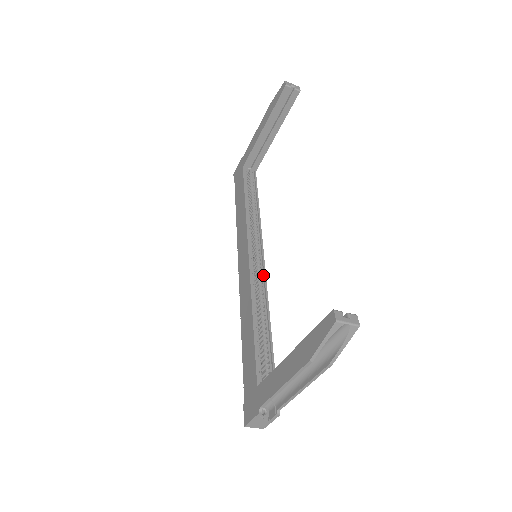
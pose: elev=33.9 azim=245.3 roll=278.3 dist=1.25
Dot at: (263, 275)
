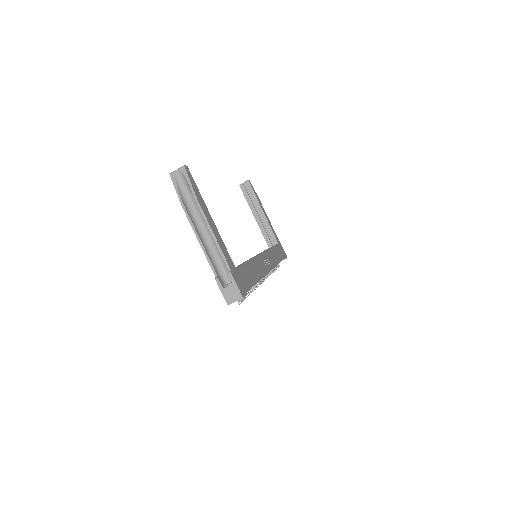
Dot at: occluded
